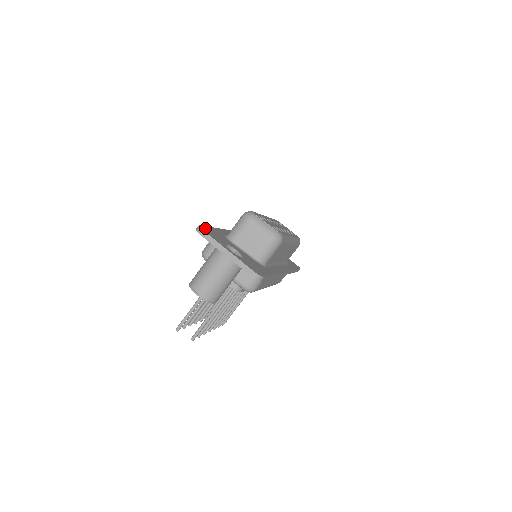
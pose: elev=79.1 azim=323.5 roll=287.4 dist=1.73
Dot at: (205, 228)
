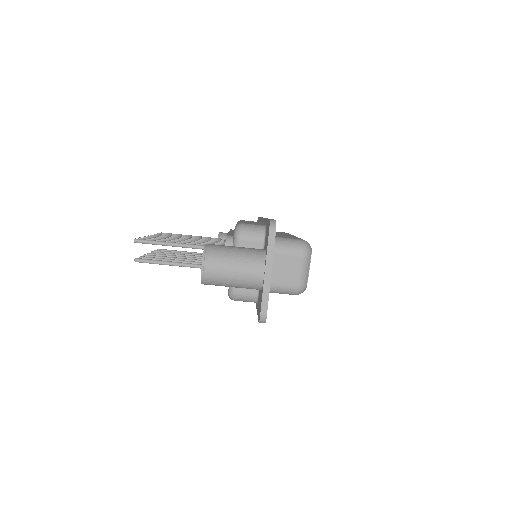
Dot at: occluded
